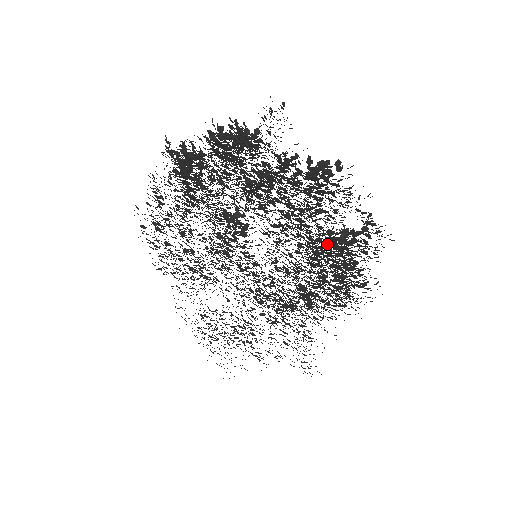
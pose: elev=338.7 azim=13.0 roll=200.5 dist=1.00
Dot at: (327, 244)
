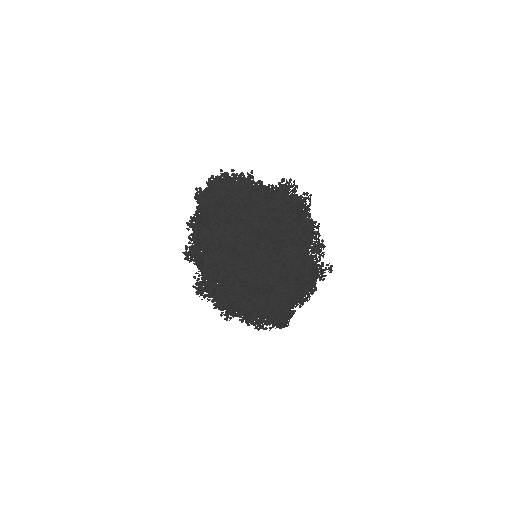
Dot at: occluded
